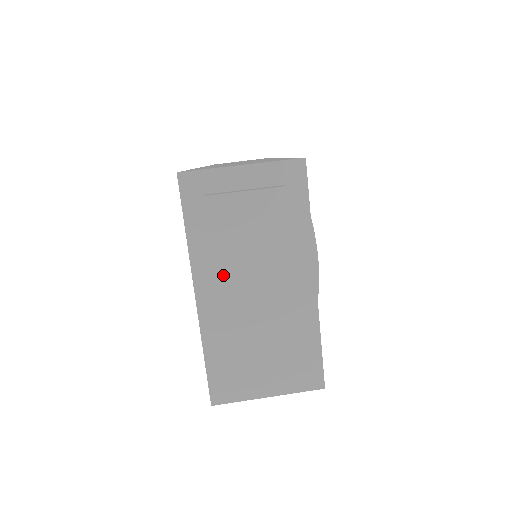
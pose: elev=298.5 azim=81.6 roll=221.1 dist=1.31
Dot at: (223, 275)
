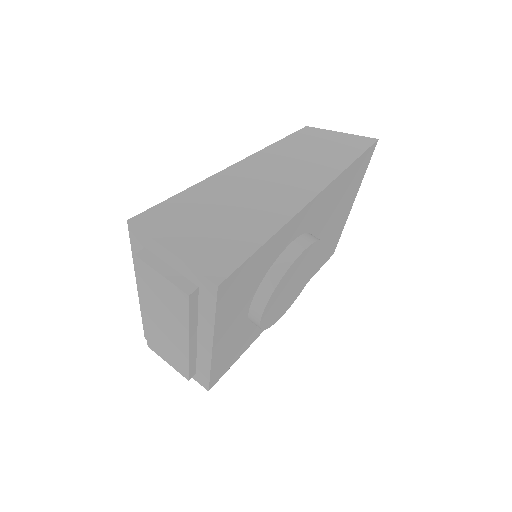
Dot at: (145, 300)
